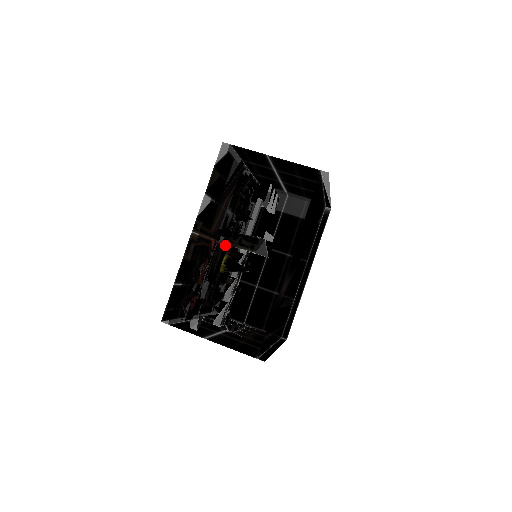
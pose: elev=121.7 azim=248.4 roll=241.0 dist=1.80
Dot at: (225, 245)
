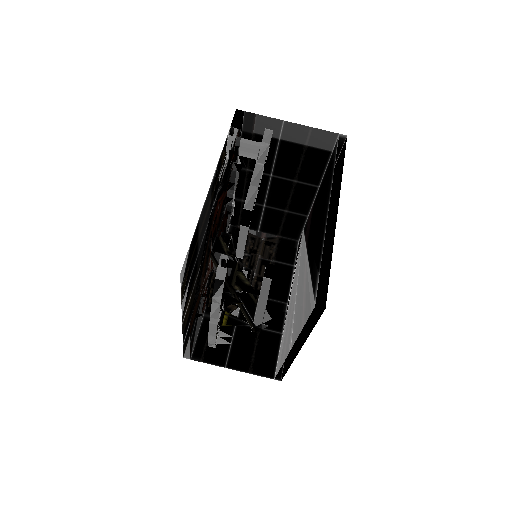
Dot at: occluded
